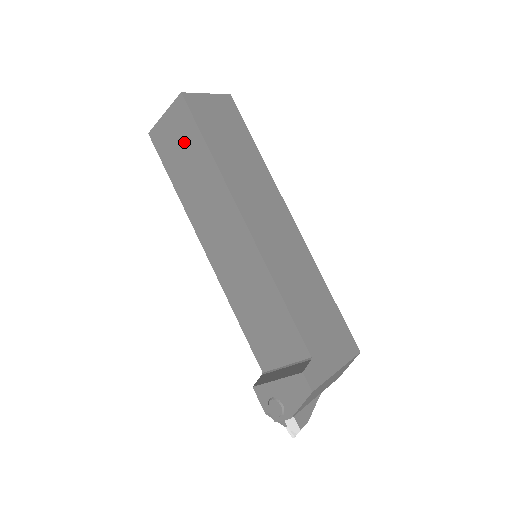
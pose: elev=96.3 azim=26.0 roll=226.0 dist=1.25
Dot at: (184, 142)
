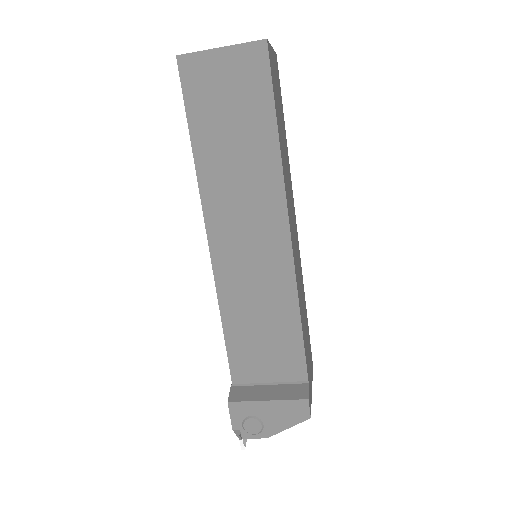
Dot at: (240, 100)
